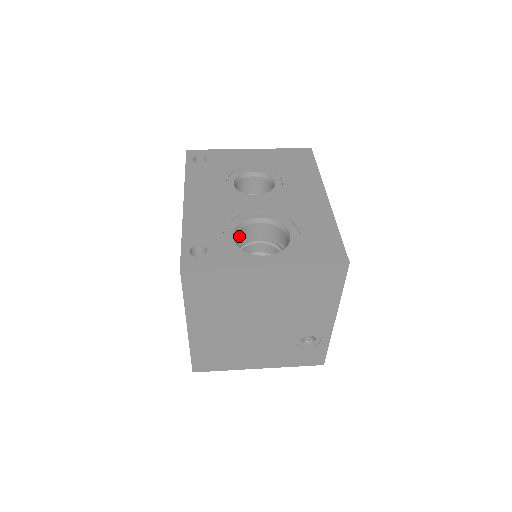
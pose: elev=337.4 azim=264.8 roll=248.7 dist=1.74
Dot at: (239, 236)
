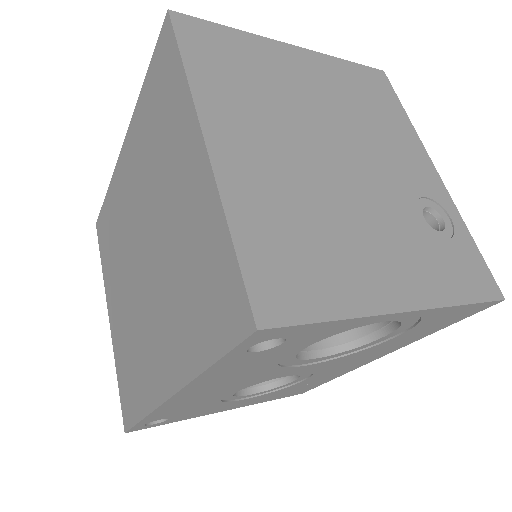
Dot at: occluded
